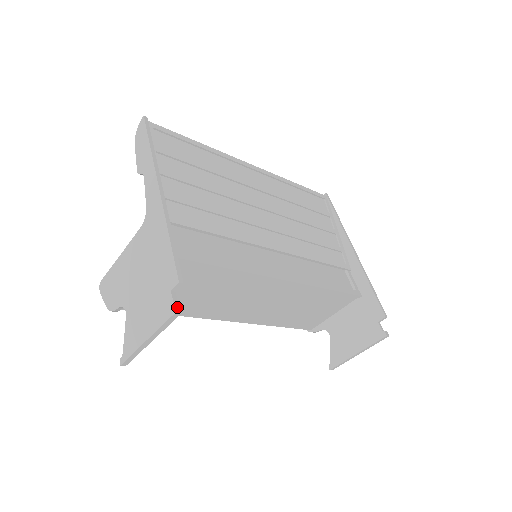
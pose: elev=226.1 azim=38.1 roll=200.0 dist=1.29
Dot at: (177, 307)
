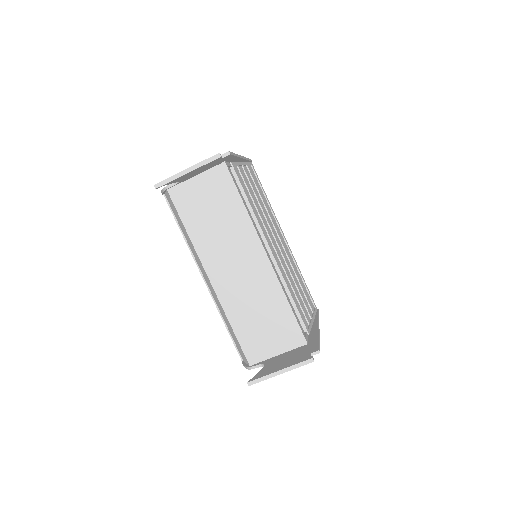
Dot at: (220, 154)
